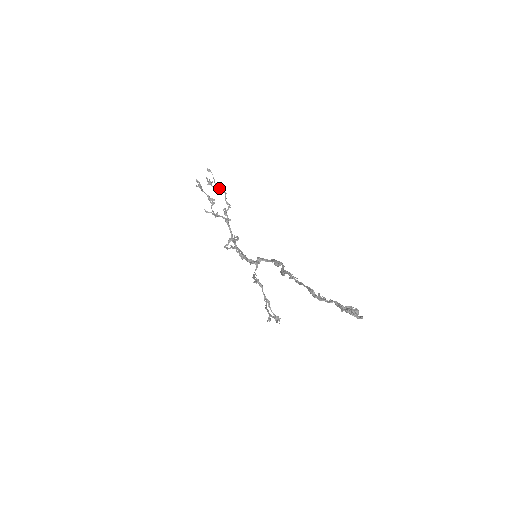
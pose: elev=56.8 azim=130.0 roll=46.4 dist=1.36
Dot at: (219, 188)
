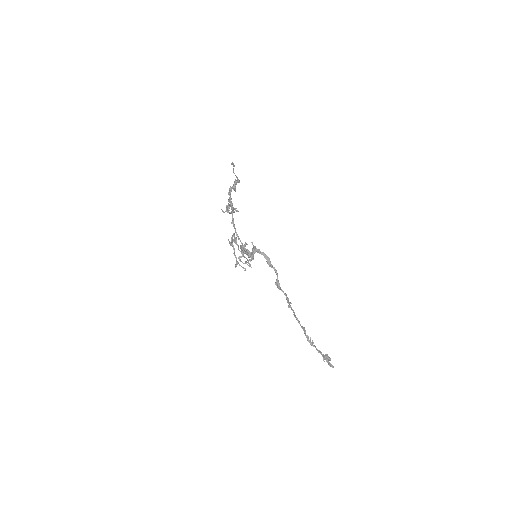
Dot at: occluded
